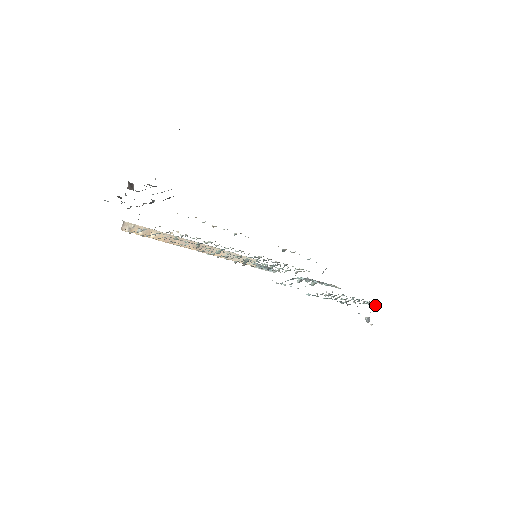
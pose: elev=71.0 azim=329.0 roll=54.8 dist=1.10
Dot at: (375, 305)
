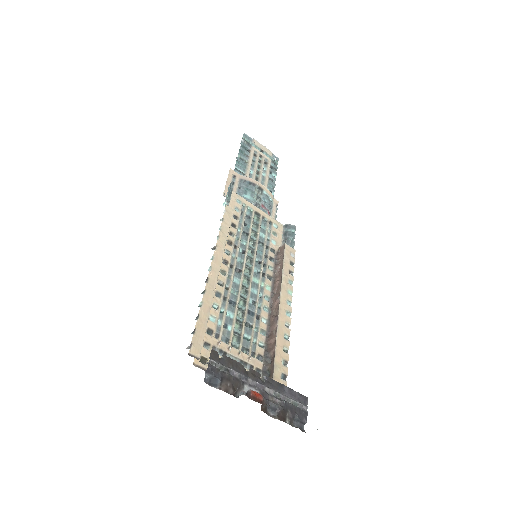
Dot at: (272, 156)
